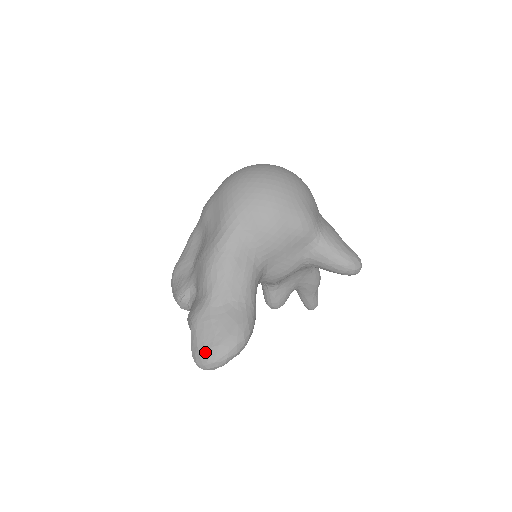
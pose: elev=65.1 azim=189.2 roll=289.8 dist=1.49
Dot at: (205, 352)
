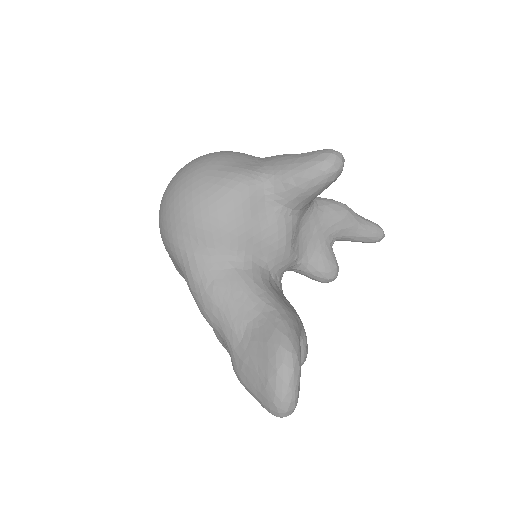
Dot at: (266, 399)
